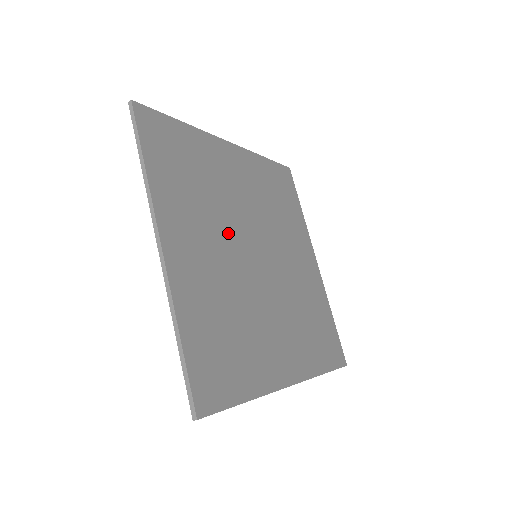
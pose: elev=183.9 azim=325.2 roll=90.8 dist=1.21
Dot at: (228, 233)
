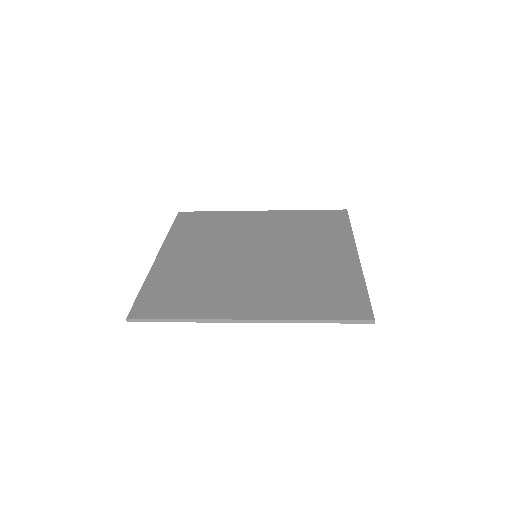
Dot at: (227, 247)
